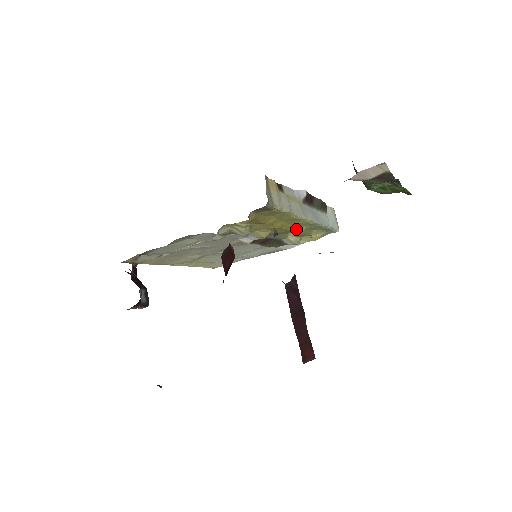
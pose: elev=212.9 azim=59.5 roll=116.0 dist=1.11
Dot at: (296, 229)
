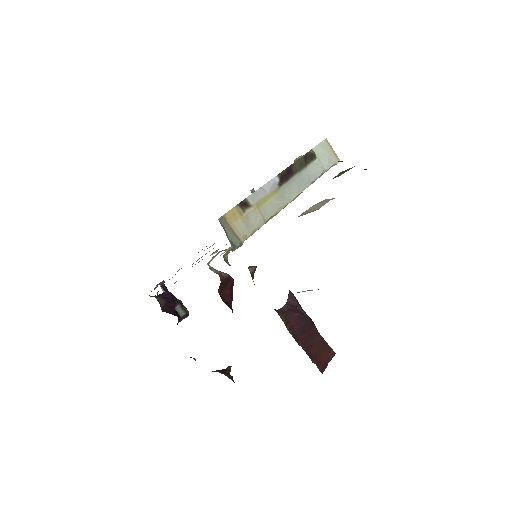
Dot at: occluded
